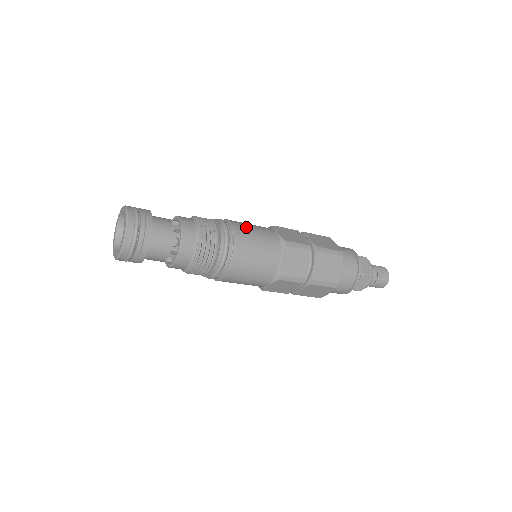
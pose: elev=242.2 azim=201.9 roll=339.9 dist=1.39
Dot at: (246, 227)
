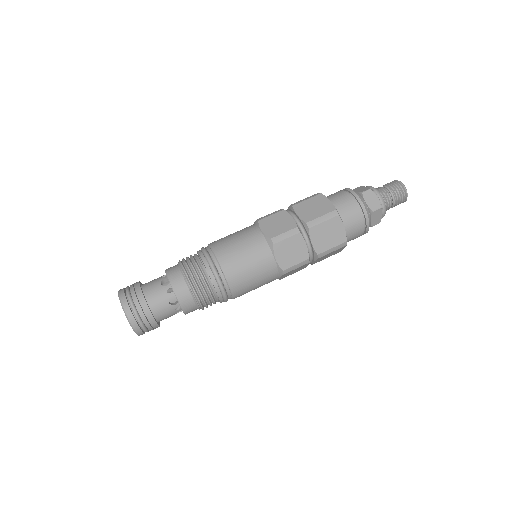
Dot at: (229, 247)
